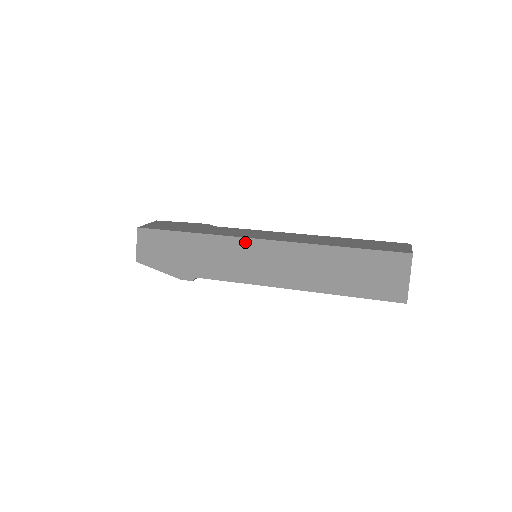
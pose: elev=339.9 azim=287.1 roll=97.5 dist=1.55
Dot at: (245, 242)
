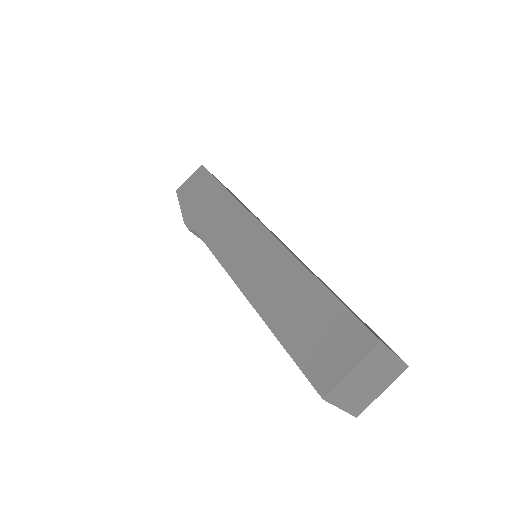
Dot at: (252, 221)
